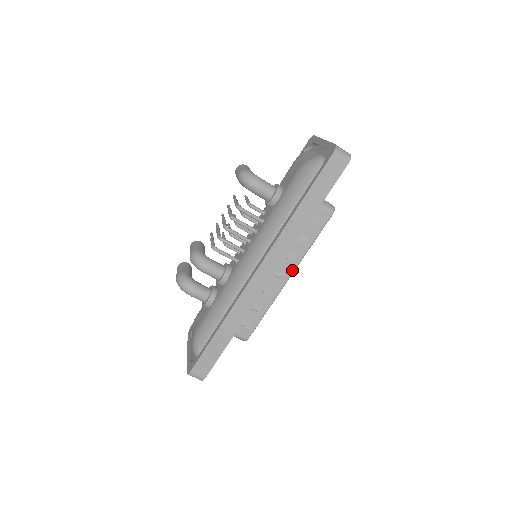
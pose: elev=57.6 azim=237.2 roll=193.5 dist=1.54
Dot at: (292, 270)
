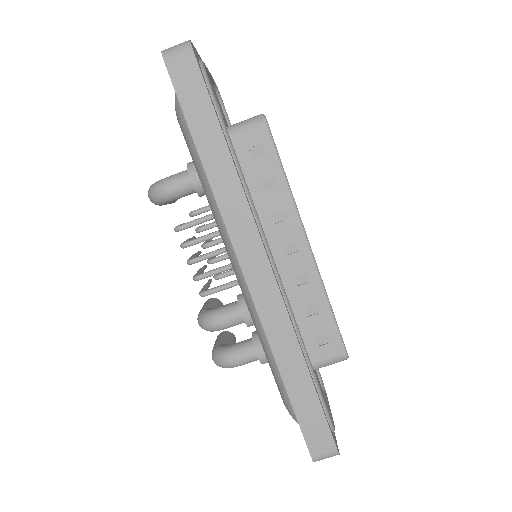
Dot at: (299, 229)
